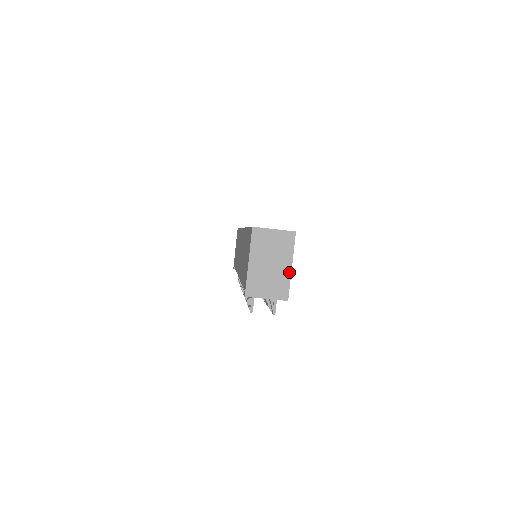
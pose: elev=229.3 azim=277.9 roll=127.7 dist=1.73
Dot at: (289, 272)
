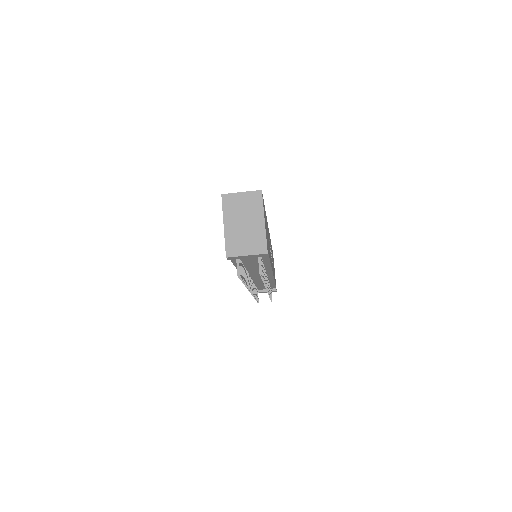
Dot at: (263, 227)
